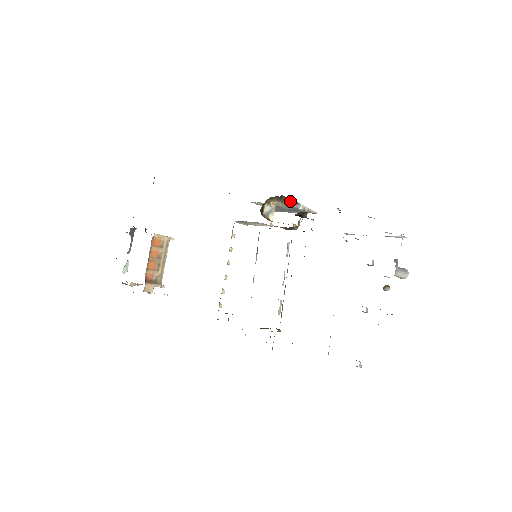
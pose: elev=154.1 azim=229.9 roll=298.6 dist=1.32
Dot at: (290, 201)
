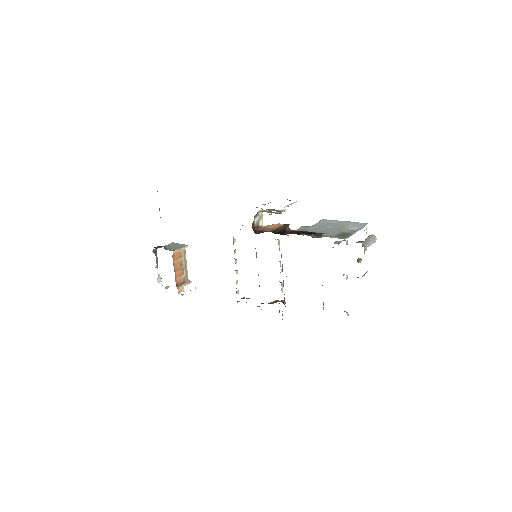
Dot at: (273, 212)
